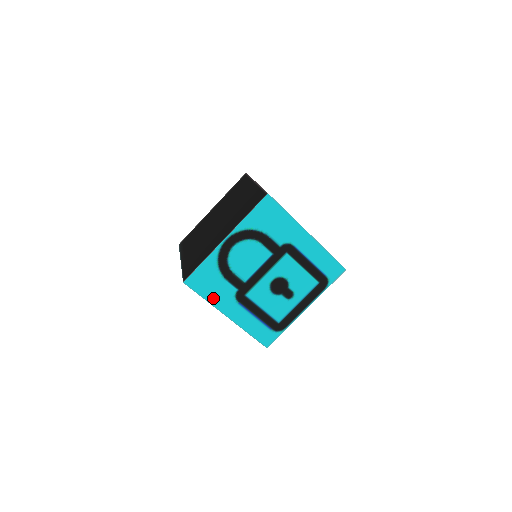
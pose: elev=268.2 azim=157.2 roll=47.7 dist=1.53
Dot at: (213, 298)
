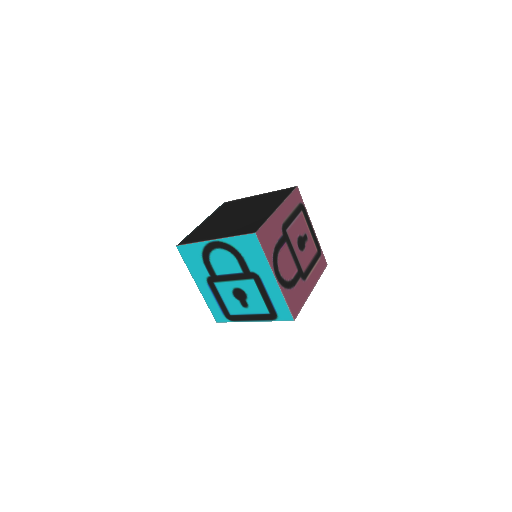
Dot at: (192, 269)
